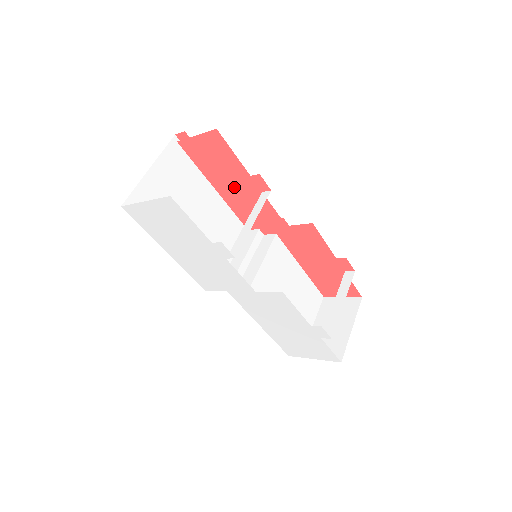
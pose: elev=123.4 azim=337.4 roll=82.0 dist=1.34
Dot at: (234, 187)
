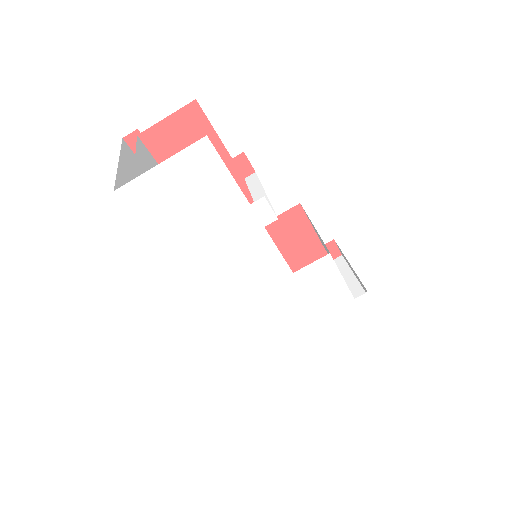
Dot at: occluded
